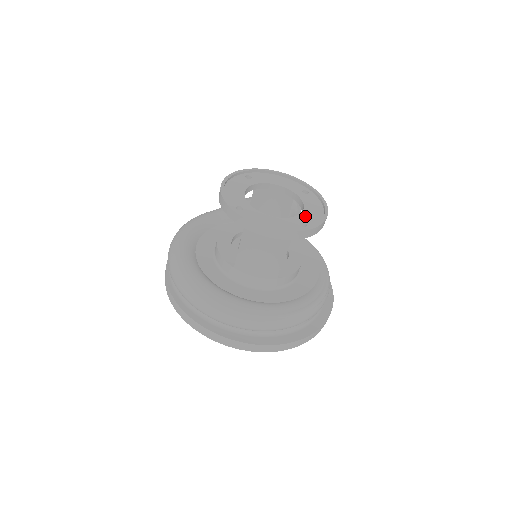
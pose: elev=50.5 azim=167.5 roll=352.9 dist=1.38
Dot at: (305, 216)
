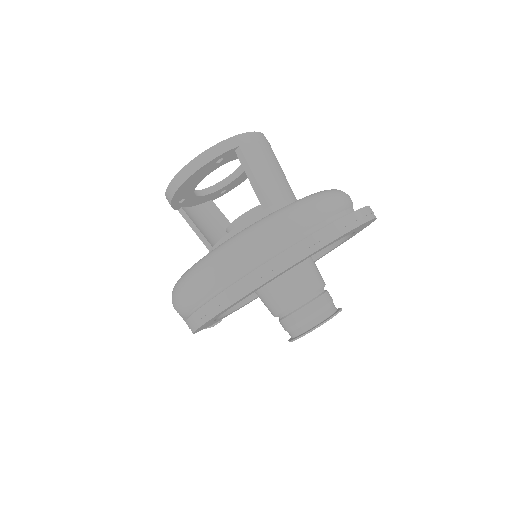
Dot at: occluded
